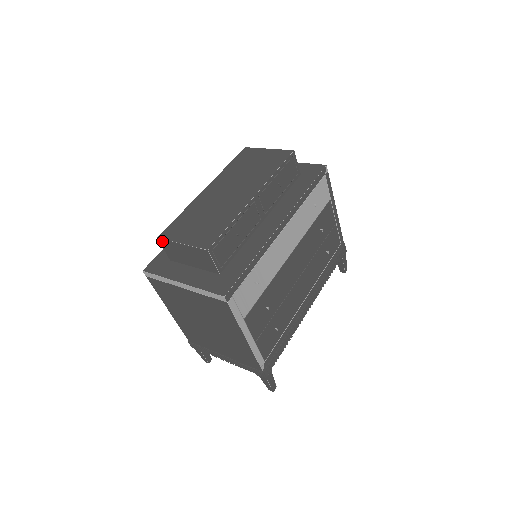
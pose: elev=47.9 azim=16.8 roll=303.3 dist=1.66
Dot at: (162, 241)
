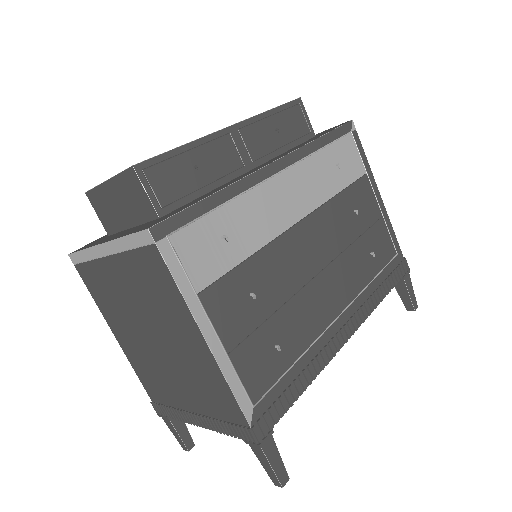
Dot at: (91, 195)
